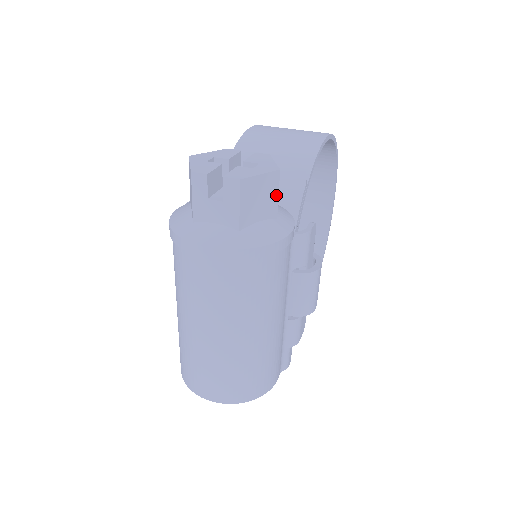
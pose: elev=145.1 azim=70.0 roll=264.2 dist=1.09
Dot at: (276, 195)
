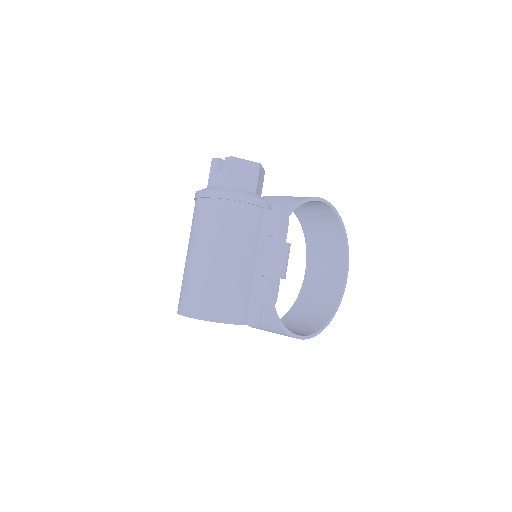
Dot at: (256, 178)
